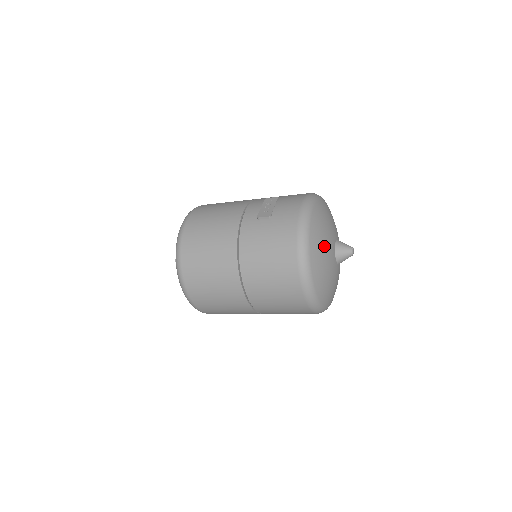
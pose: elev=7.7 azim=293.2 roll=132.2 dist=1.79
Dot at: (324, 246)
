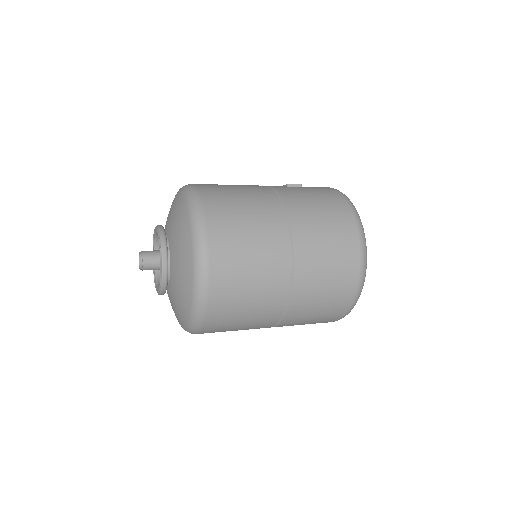
Dot at: occluded
